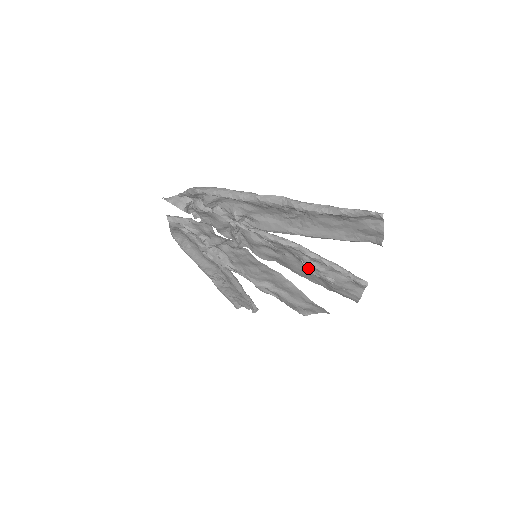
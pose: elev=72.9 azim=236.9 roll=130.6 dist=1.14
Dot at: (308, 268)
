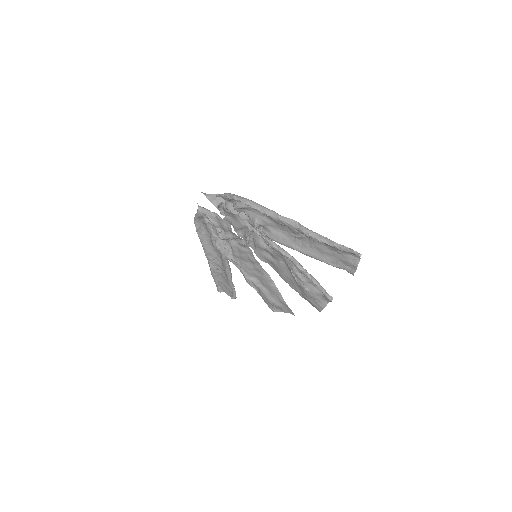
Dot at: (294, 276)
